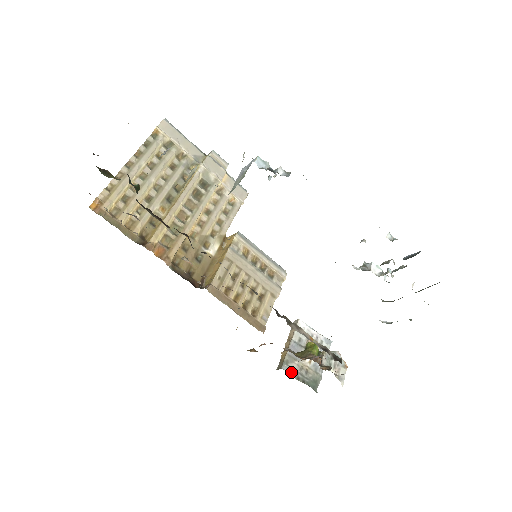
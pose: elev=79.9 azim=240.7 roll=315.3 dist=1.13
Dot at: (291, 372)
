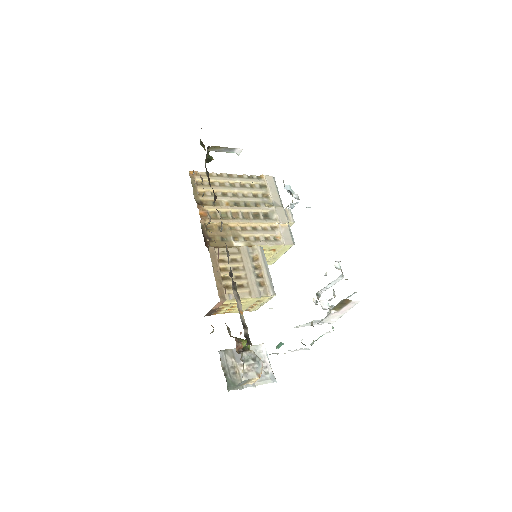
Dot at: (223, 360)
